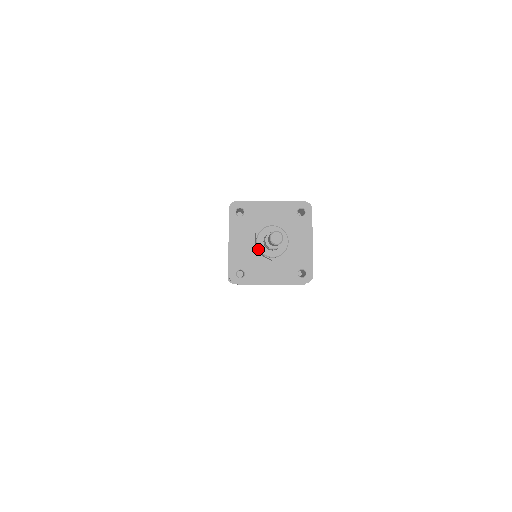
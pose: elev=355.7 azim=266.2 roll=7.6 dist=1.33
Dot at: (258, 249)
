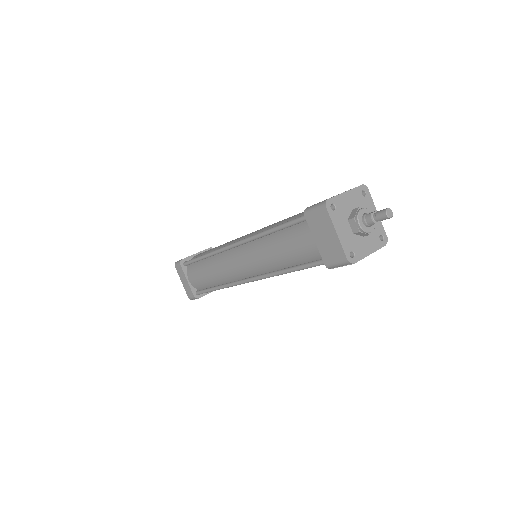
Dot at: (362, 229)
